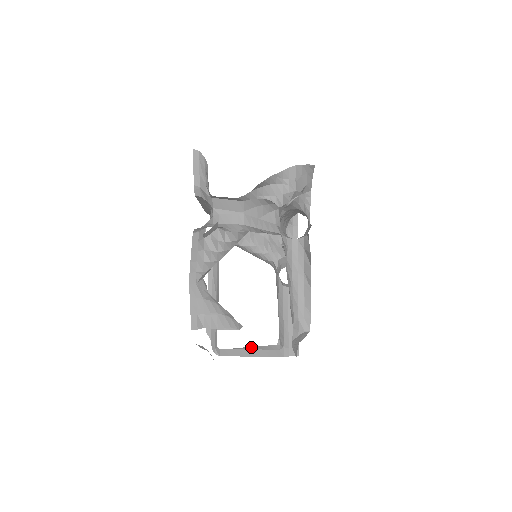
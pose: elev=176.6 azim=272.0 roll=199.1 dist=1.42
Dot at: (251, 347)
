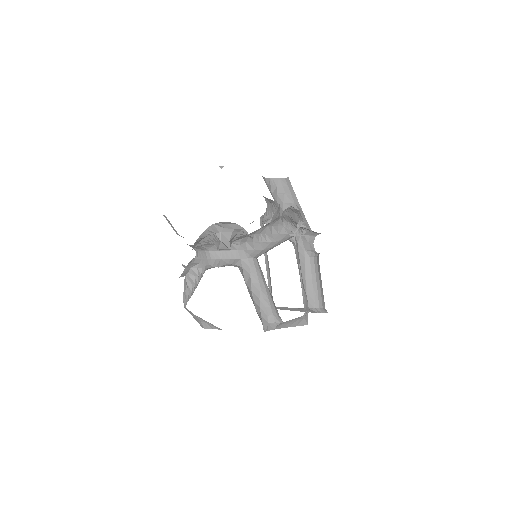
Dot at: occluded
